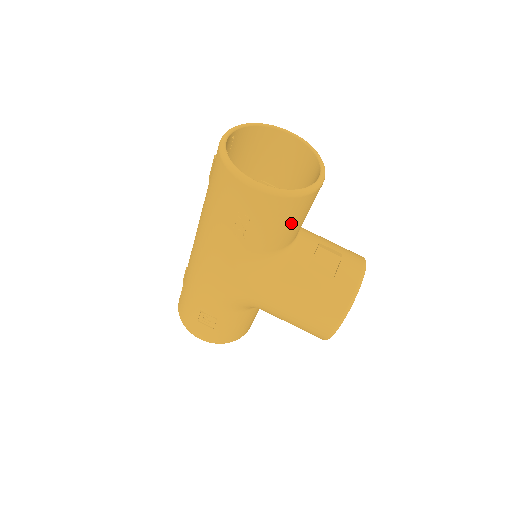
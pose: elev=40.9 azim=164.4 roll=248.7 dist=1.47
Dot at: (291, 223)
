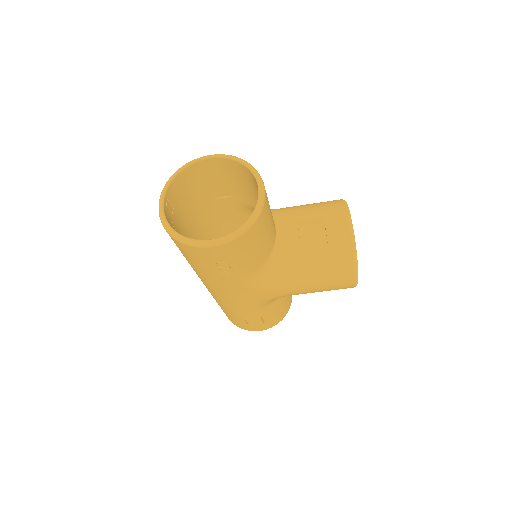
Dot at: (262, 239)
